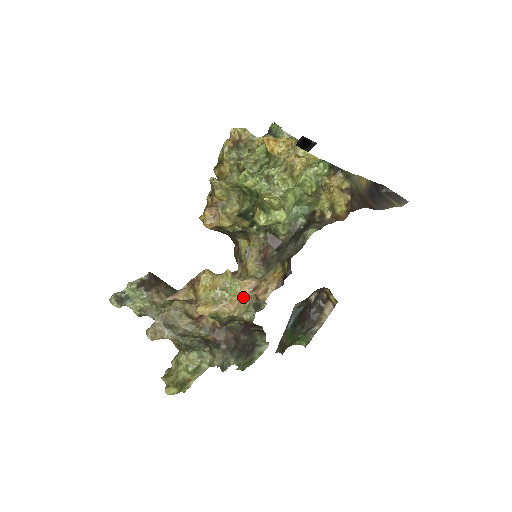
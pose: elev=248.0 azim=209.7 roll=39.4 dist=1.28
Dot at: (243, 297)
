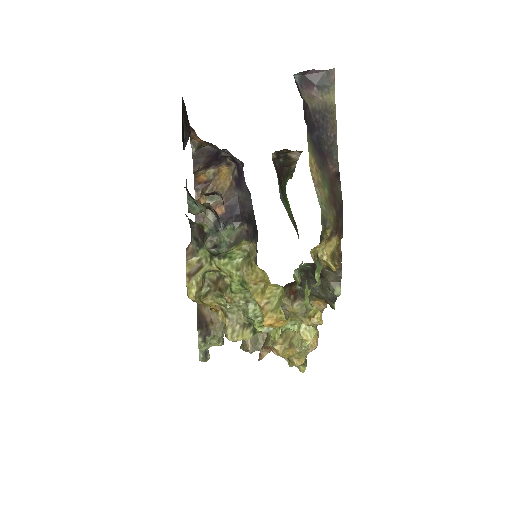
Dot at: (314, 336)
